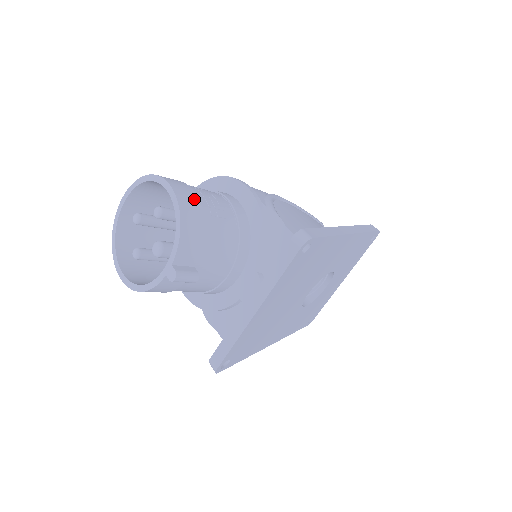
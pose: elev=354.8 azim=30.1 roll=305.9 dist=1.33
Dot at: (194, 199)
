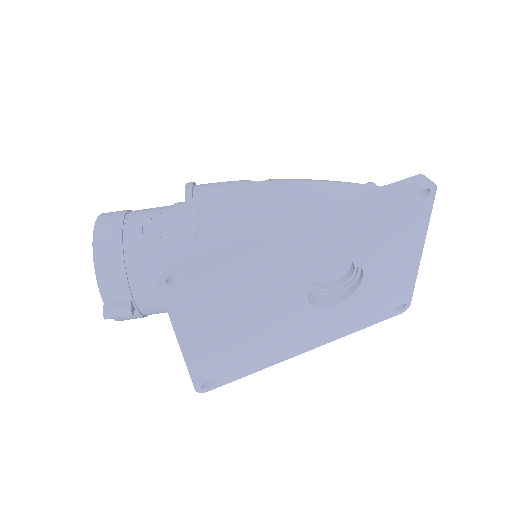
Dot at: (116, 234)
